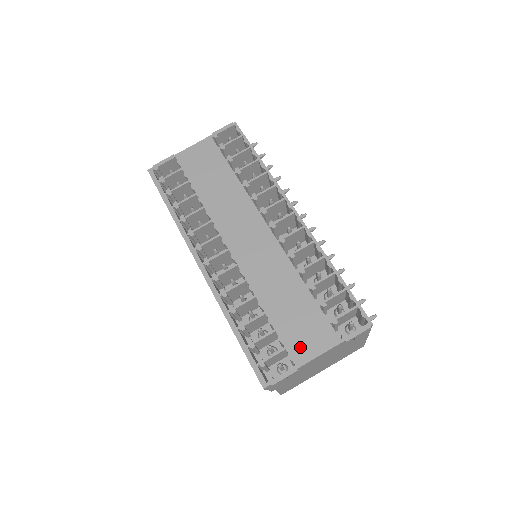
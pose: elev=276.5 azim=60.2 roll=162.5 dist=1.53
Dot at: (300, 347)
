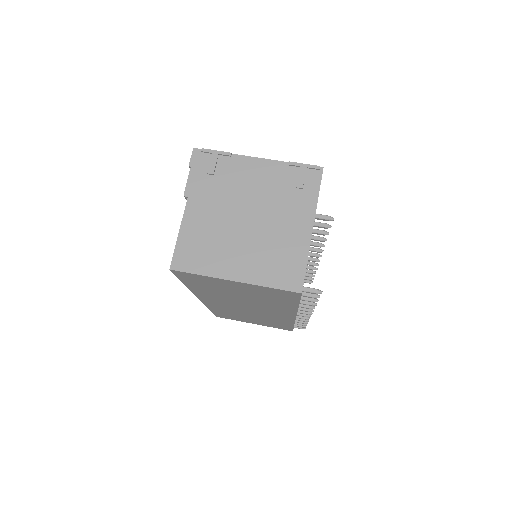
Dot at: occluded
